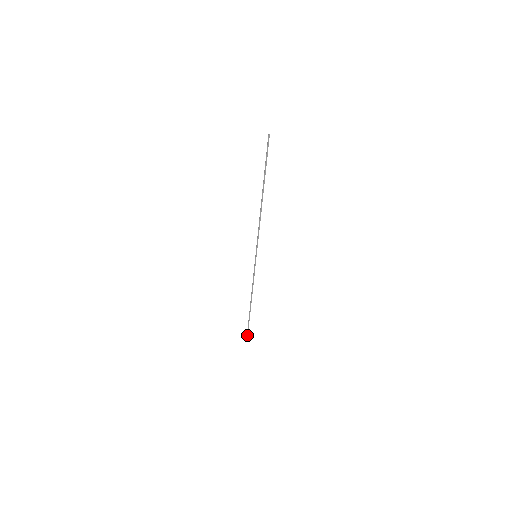
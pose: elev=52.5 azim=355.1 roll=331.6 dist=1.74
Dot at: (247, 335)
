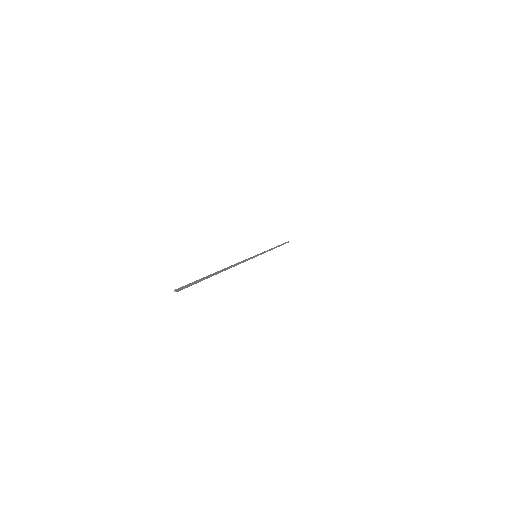
Dot at: (287, 242)
